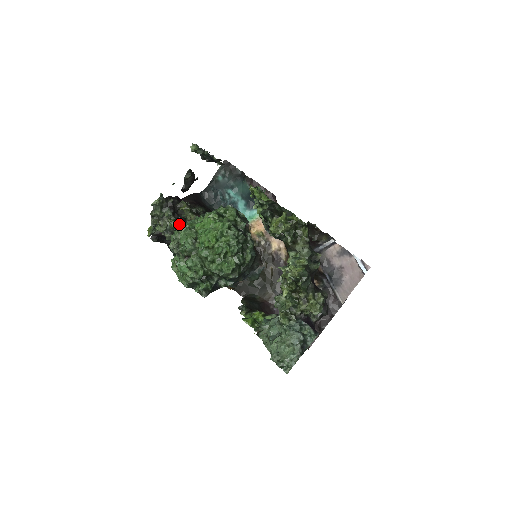
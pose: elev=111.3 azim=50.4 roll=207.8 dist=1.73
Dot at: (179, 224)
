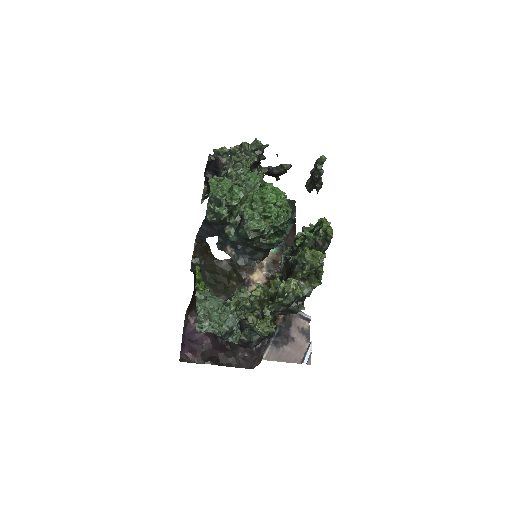
Dot at: occluded
